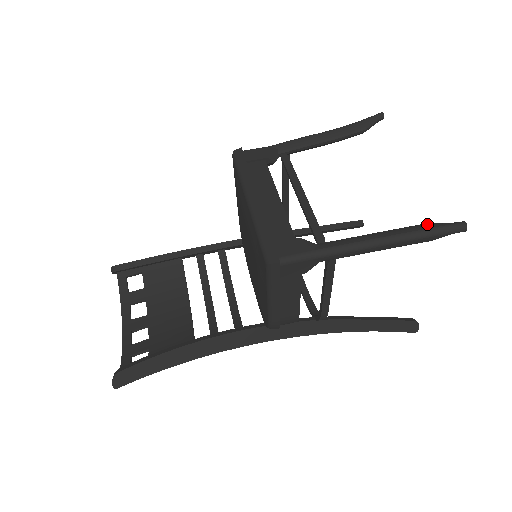
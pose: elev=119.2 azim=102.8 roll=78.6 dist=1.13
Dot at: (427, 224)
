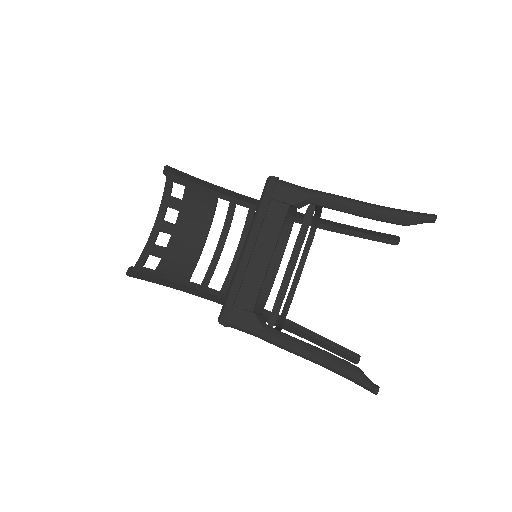
Dot at: (353, 369)
